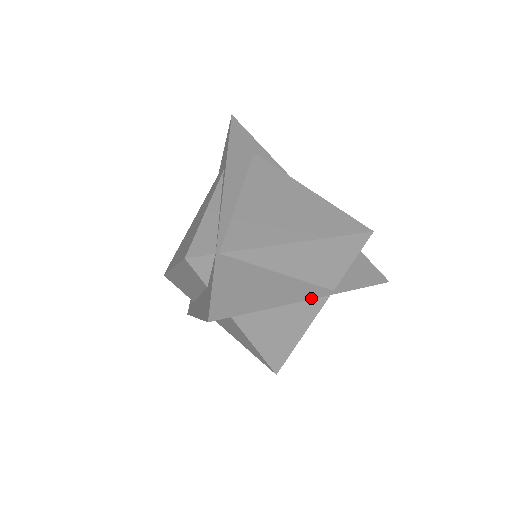
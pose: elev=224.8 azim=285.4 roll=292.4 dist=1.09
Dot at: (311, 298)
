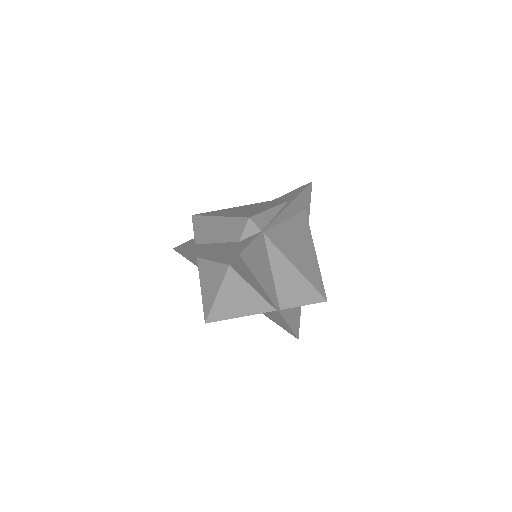
Dot at: (272, 300)
